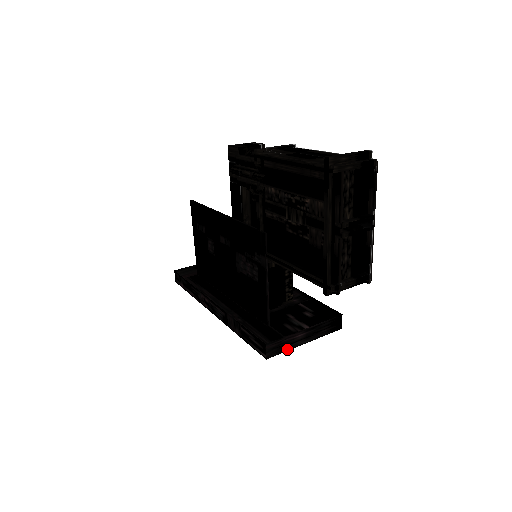
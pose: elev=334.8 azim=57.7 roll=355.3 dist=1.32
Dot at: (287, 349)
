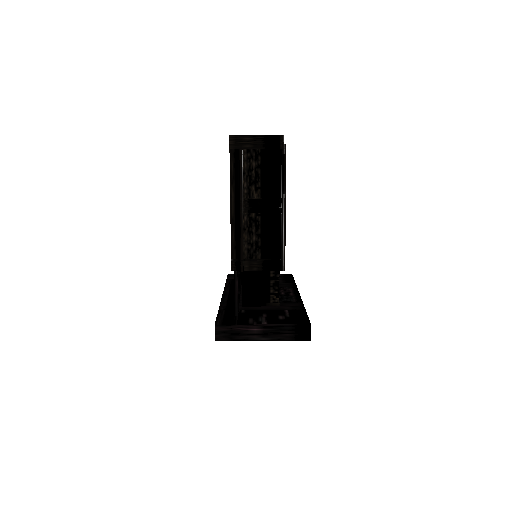
Dot at: (240, 339)
